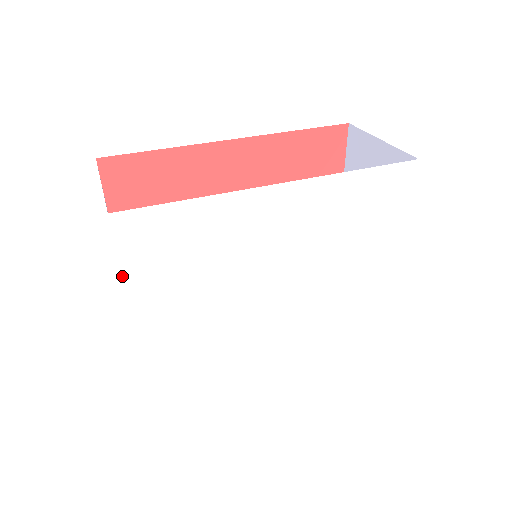
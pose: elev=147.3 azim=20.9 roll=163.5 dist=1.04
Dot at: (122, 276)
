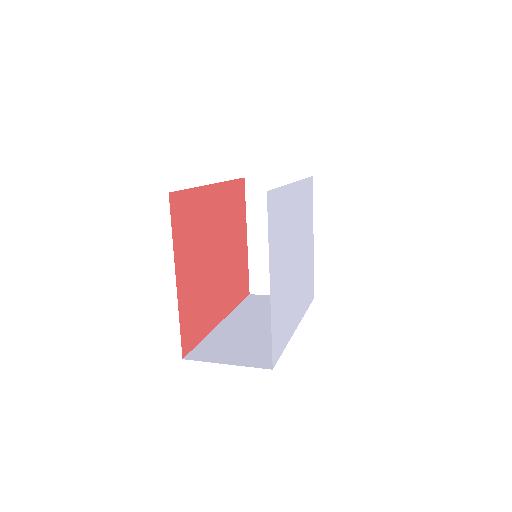
Dot at: (268, 241)
